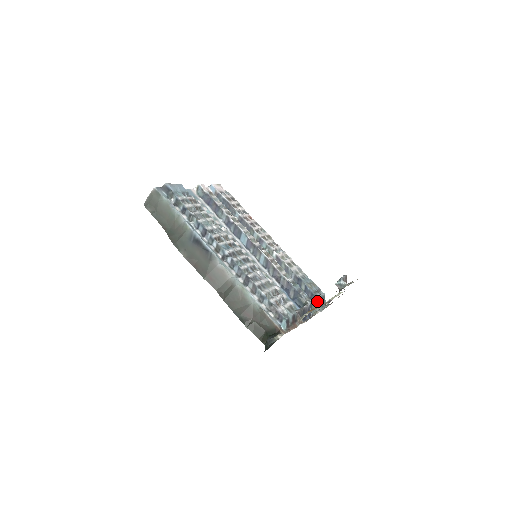
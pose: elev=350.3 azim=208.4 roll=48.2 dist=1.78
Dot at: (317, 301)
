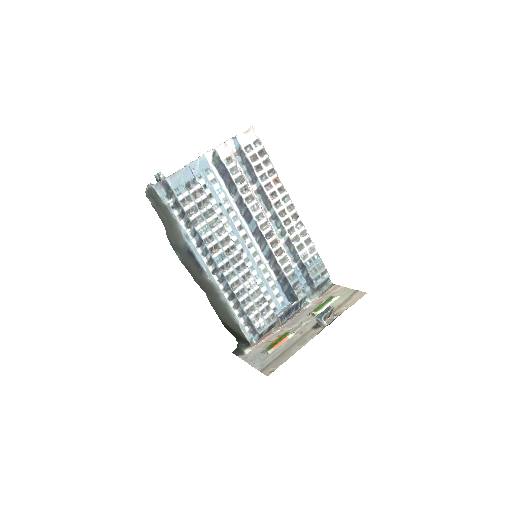
Dot at: (314, 289)
